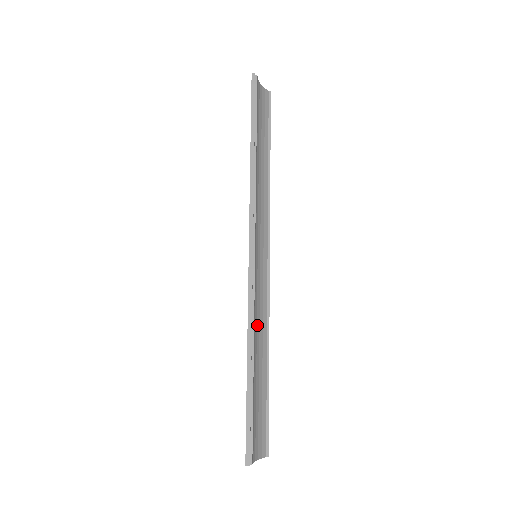
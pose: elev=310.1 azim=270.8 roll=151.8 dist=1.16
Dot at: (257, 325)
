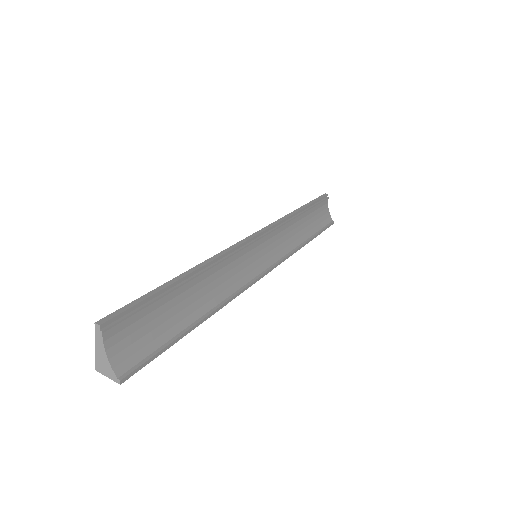
Dot at: (218, 279)
